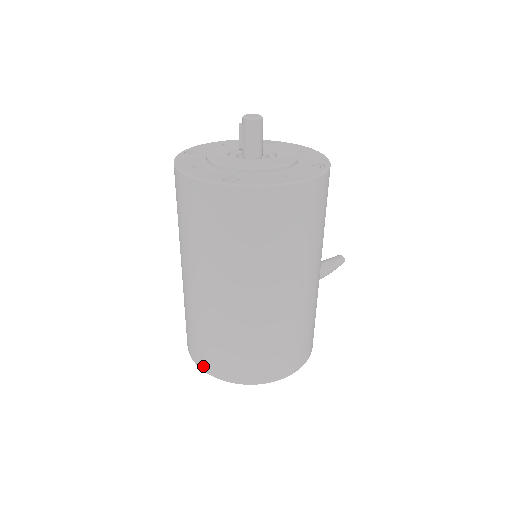
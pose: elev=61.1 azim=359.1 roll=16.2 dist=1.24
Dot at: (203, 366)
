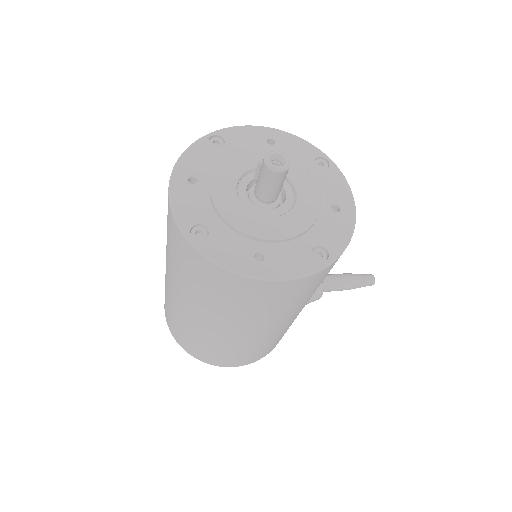
Dot at: (165, 312)
